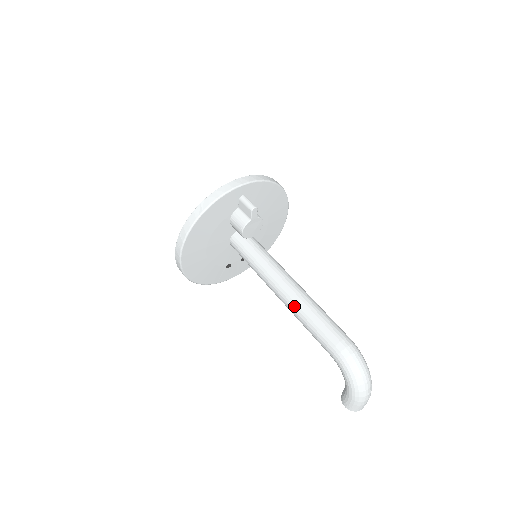
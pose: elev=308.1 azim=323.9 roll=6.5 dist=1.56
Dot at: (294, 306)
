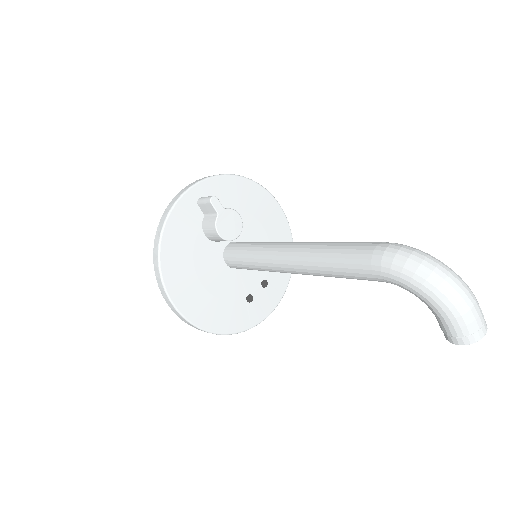
Dot at: (306, 261)
